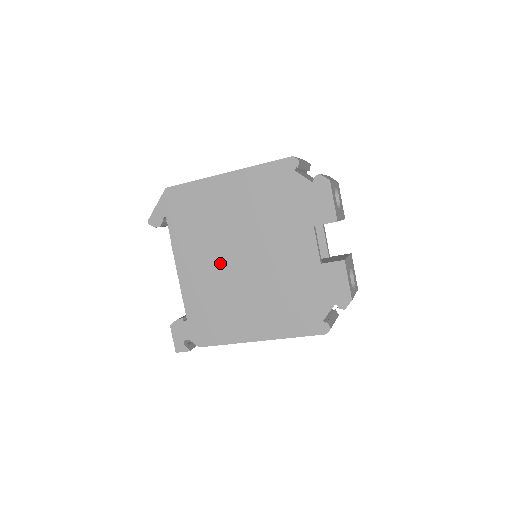
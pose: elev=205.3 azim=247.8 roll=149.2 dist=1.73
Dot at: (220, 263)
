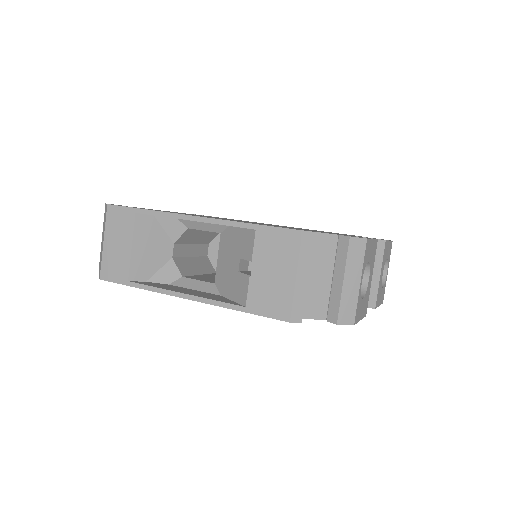
Dot at: occluded
